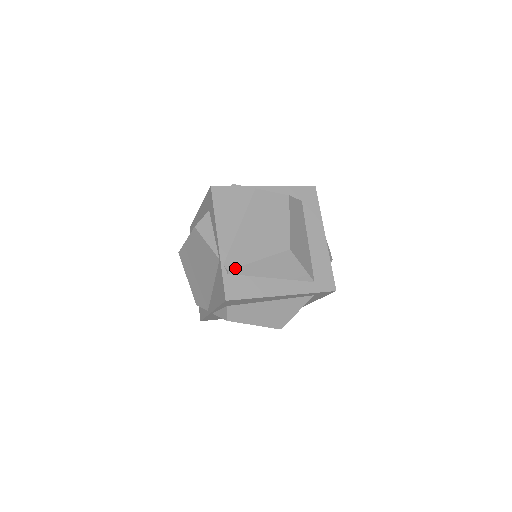
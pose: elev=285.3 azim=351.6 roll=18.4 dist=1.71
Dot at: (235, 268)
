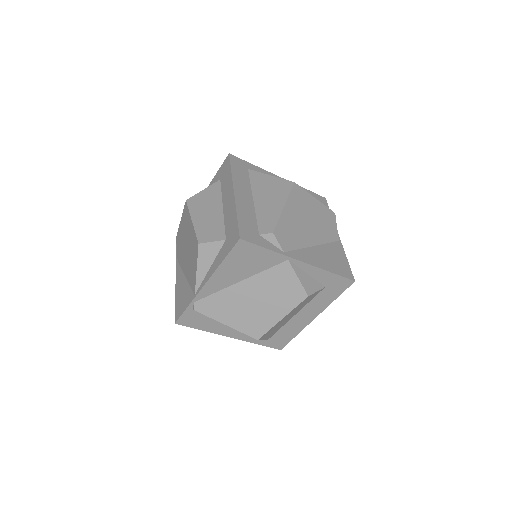
Dot at: (201, 313)
